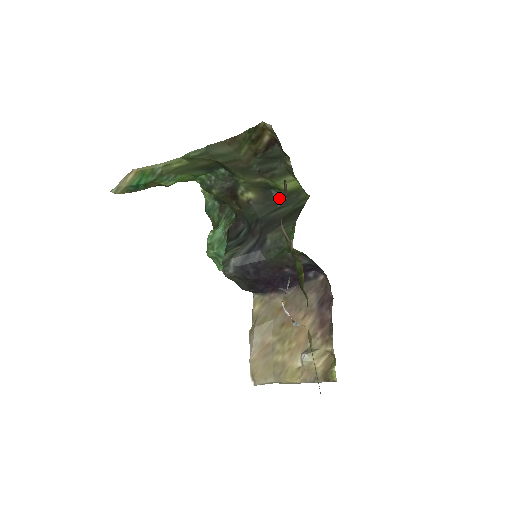
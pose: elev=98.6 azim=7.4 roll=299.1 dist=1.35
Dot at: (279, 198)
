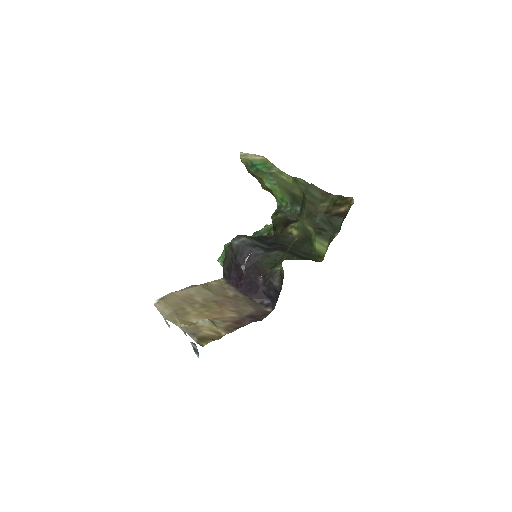
Dot at: (306, 248)
